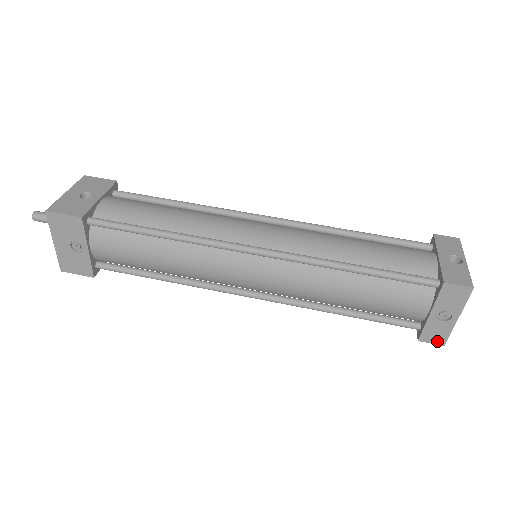
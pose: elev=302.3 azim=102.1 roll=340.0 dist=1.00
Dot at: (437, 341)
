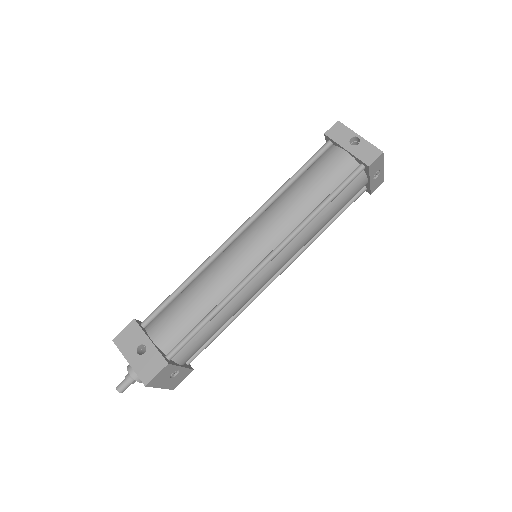
Dot at: (379, 185)
